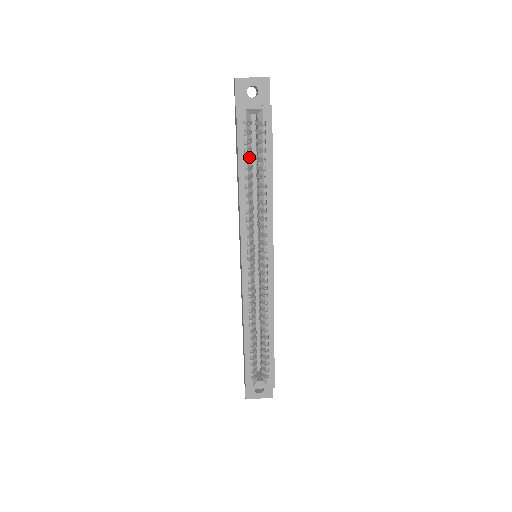
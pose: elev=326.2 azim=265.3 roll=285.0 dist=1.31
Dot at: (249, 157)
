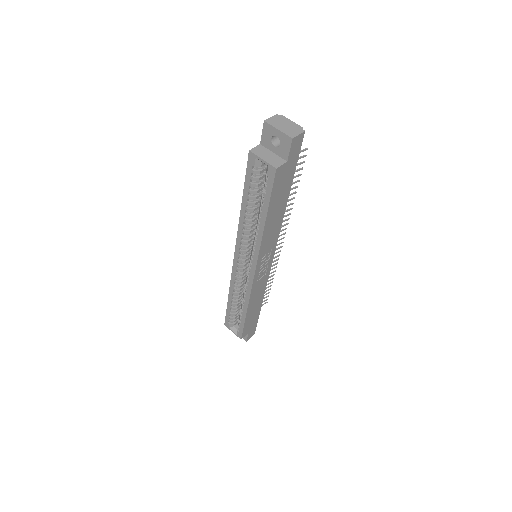
Dot at: (256, 192)
